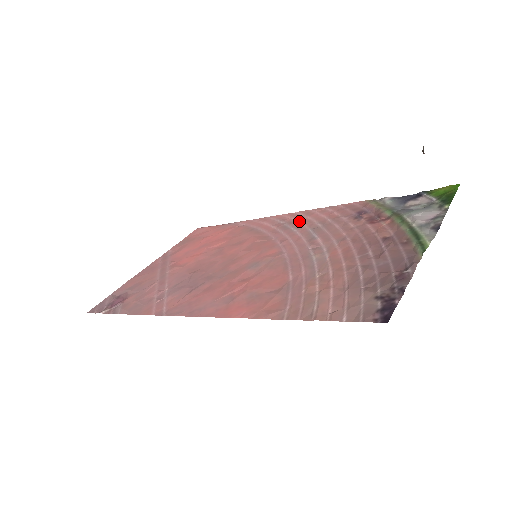
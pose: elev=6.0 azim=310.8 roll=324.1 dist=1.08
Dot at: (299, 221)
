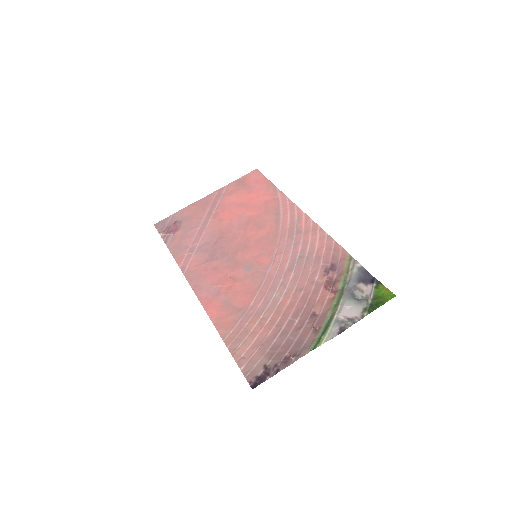
Dot at: (303, 236)
